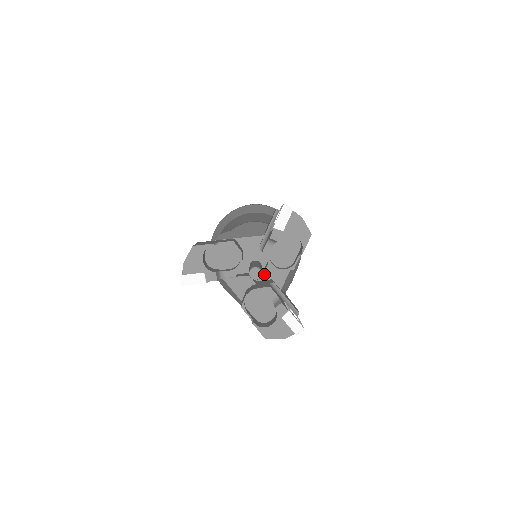
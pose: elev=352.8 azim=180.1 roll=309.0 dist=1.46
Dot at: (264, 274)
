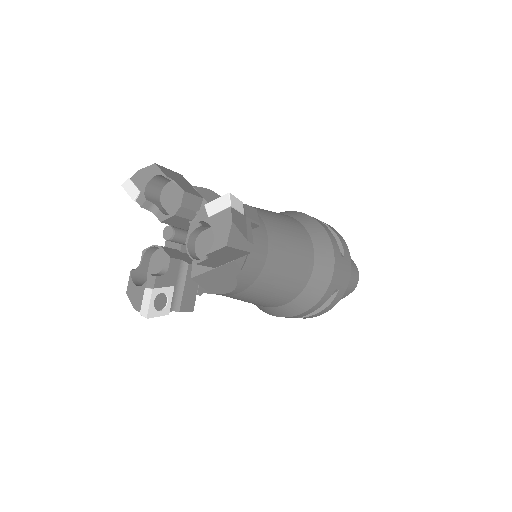
Dot at: occluded
